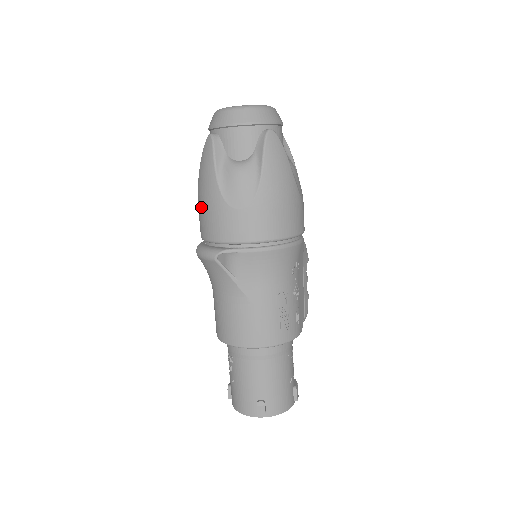
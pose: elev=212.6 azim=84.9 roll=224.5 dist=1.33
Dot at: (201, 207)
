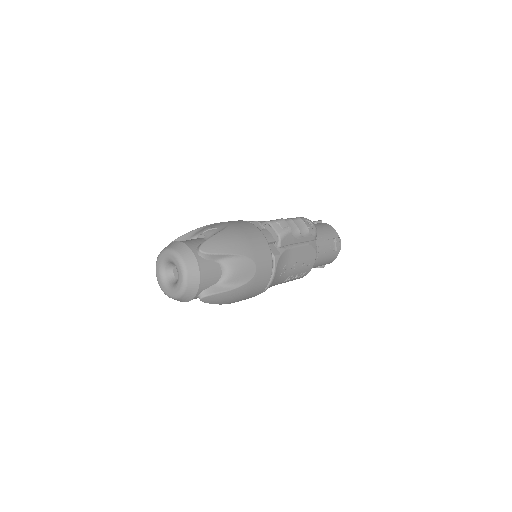
Dot at: occluded
